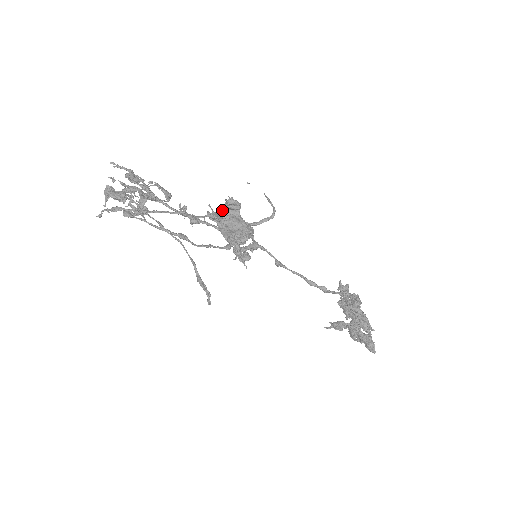
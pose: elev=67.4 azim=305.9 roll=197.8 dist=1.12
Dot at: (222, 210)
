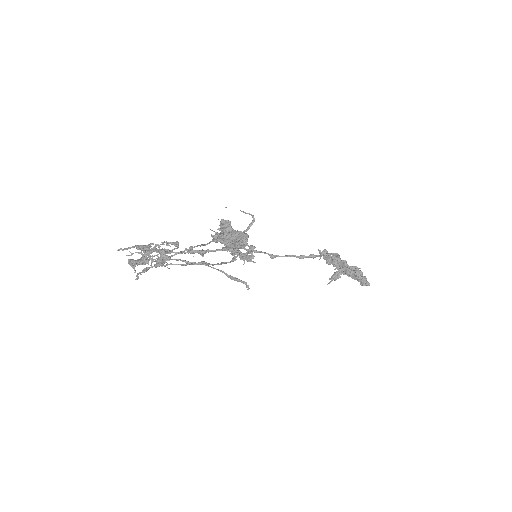
Dot at: (221, 229)
